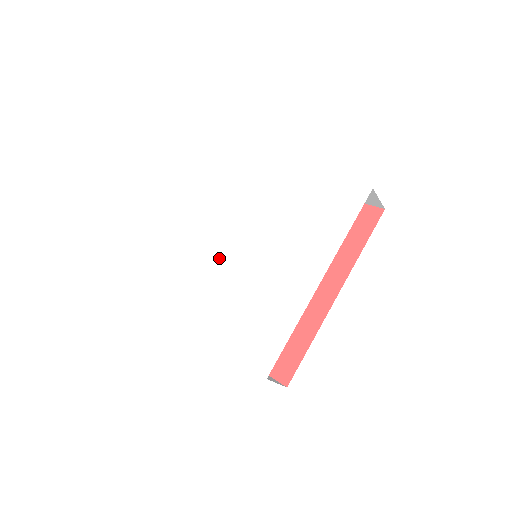
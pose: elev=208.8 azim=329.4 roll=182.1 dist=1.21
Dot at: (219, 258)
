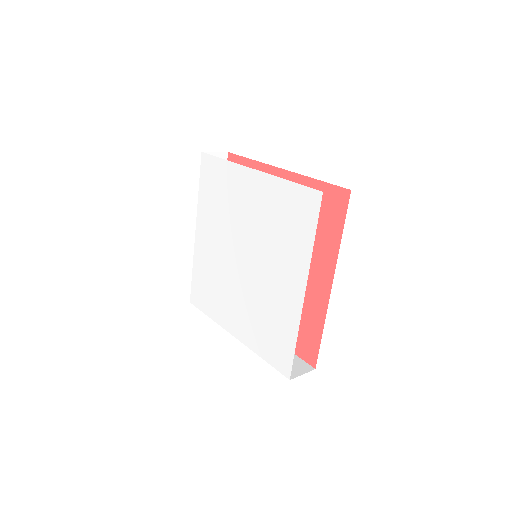
Dot at: (226, 268)
